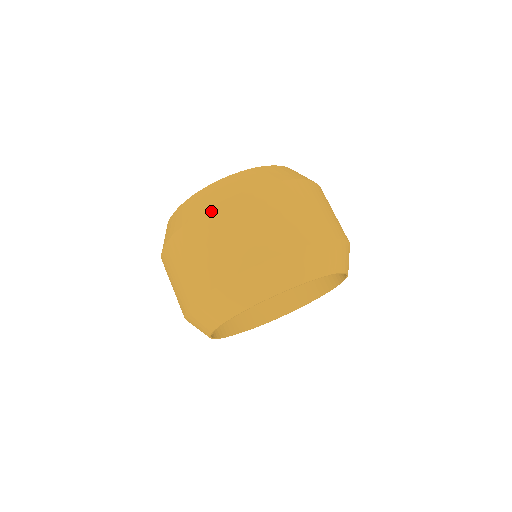
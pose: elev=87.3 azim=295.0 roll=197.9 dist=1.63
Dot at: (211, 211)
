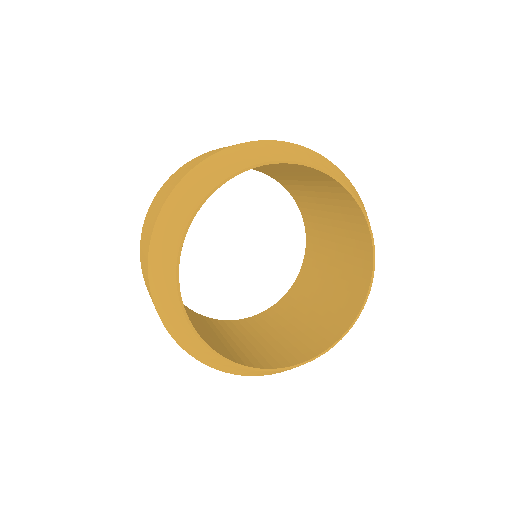
Dot at: (186, 163)
